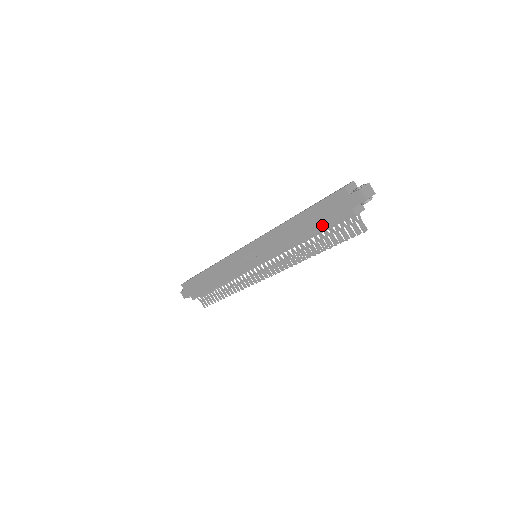
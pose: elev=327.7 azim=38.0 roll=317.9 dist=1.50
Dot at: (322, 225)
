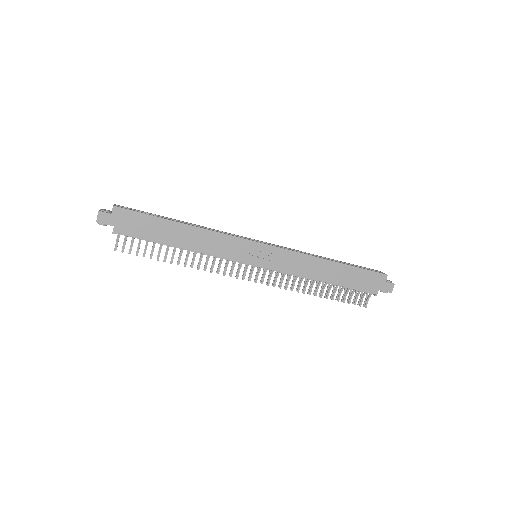
Dot at: (350, 283)
